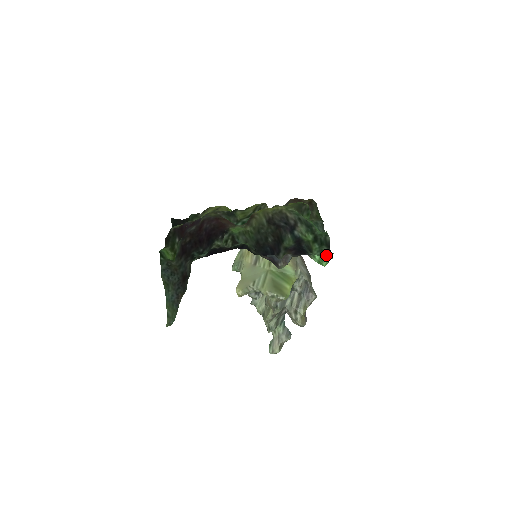
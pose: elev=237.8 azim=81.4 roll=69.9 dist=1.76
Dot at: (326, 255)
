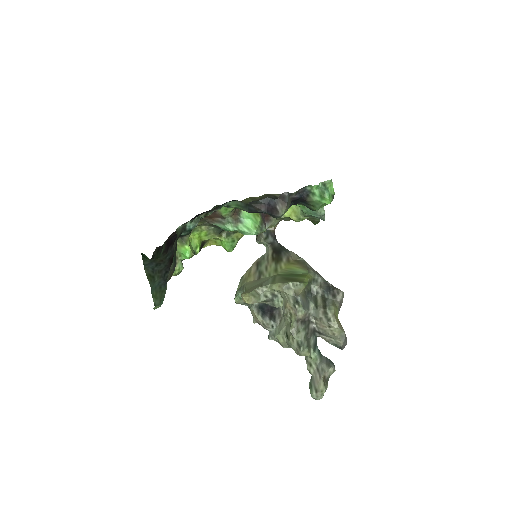
Dot at: (325, 187)
